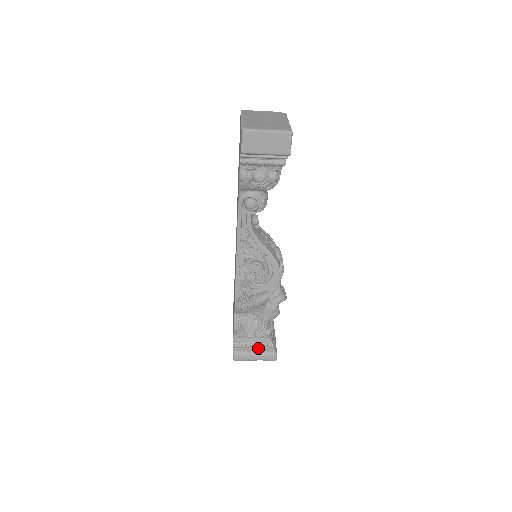
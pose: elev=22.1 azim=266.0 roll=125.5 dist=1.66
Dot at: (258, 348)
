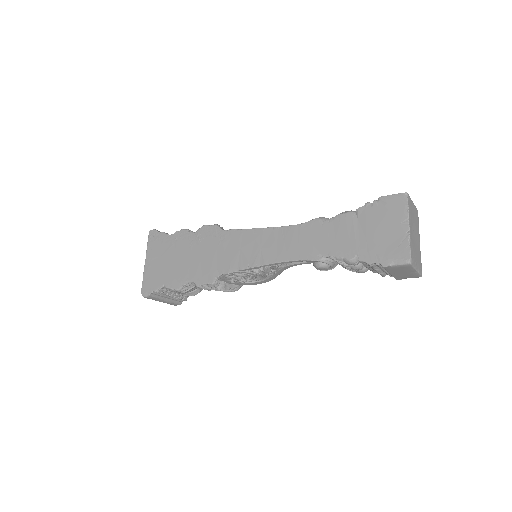
Dot at: (173, 297)
